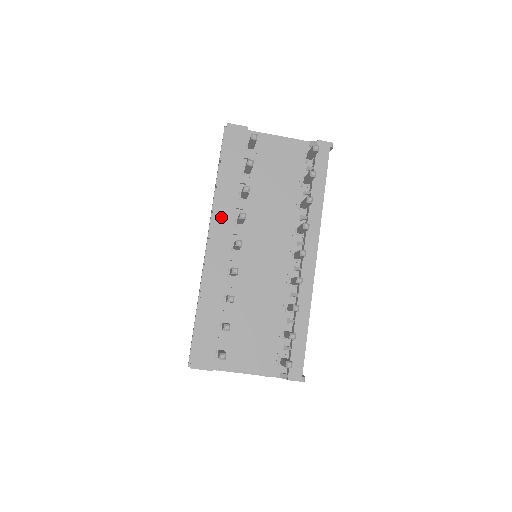
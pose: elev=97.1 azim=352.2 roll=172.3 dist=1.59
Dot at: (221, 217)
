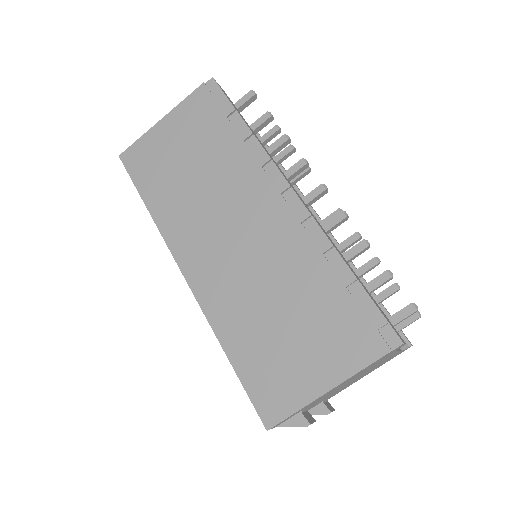
Dot at: occluded
